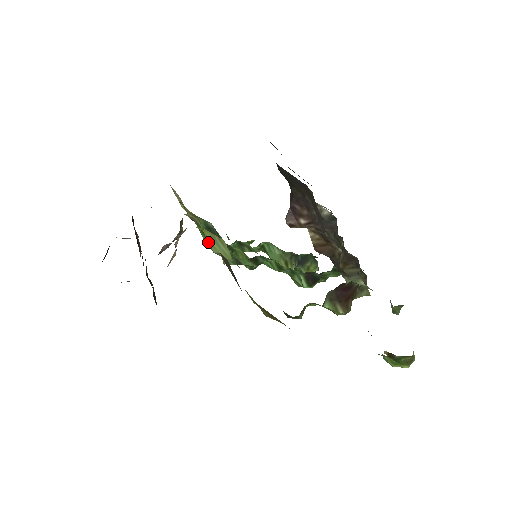
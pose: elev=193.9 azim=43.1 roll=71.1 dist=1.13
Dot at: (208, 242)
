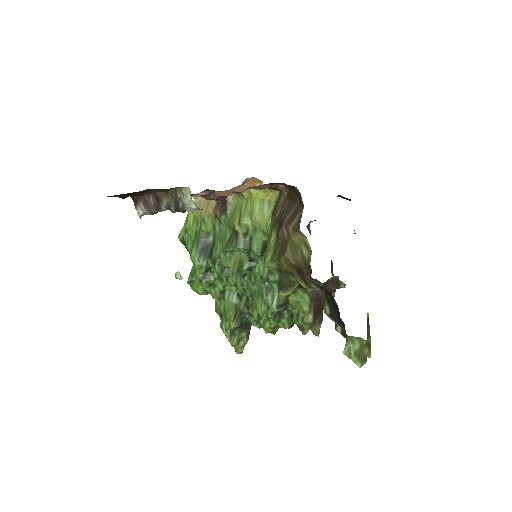
Dot at: (240, 216)
